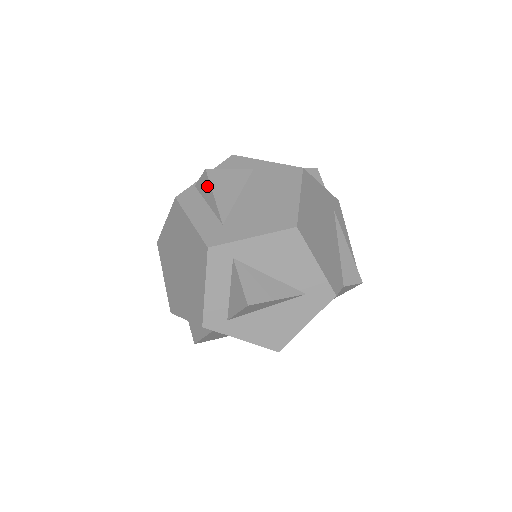
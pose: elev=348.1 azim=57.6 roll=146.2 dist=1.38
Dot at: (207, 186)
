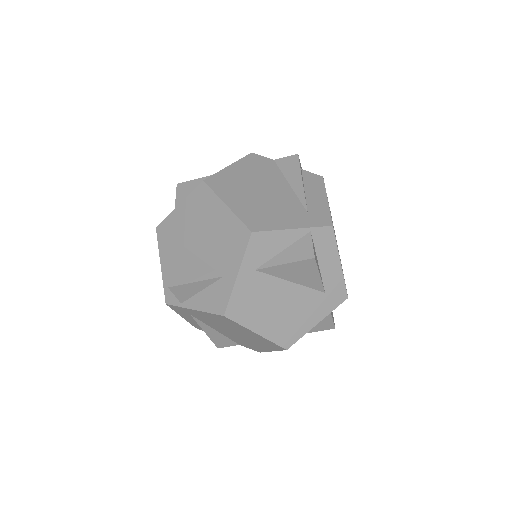
Dot at: occluded
